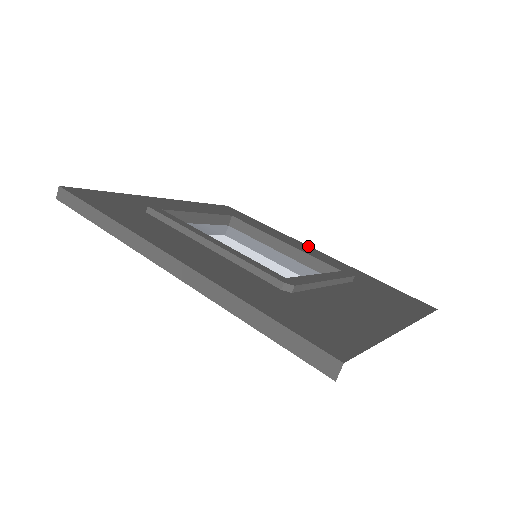
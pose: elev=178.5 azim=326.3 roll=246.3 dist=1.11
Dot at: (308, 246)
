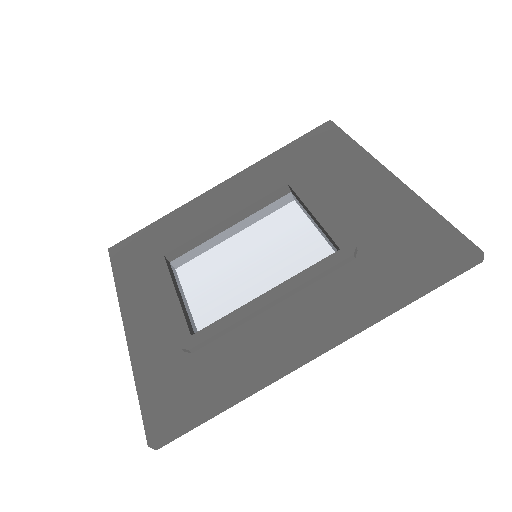
Dot at: (210, 191)
